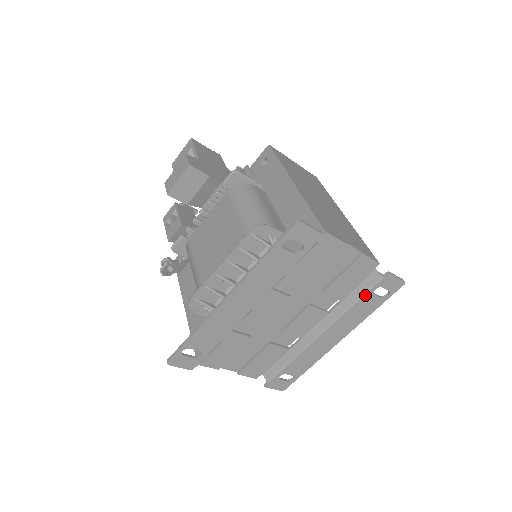
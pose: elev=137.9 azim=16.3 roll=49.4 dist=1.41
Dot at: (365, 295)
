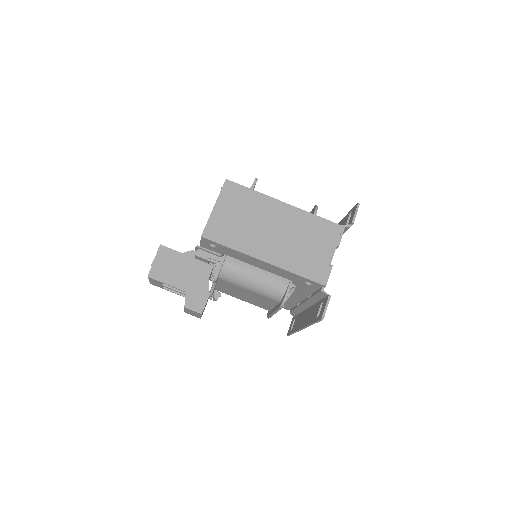
Dot at: occluded
